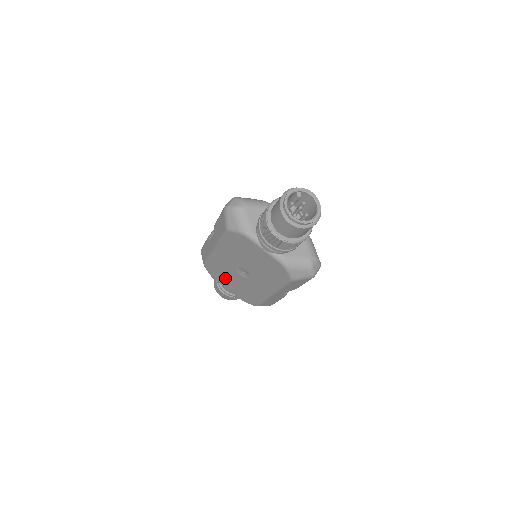
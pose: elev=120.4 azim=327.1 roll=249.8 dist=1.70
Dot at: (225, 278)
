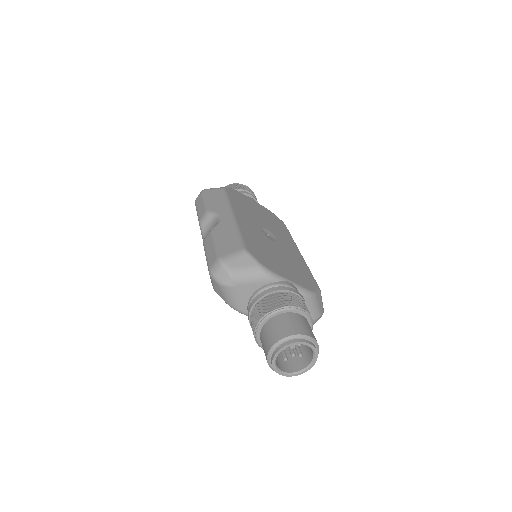
Dot at: occluded
